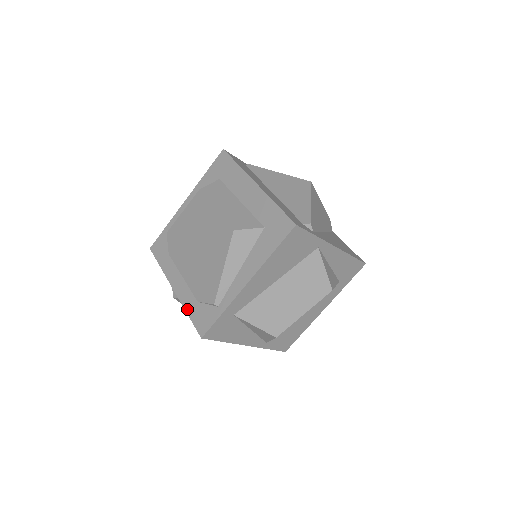
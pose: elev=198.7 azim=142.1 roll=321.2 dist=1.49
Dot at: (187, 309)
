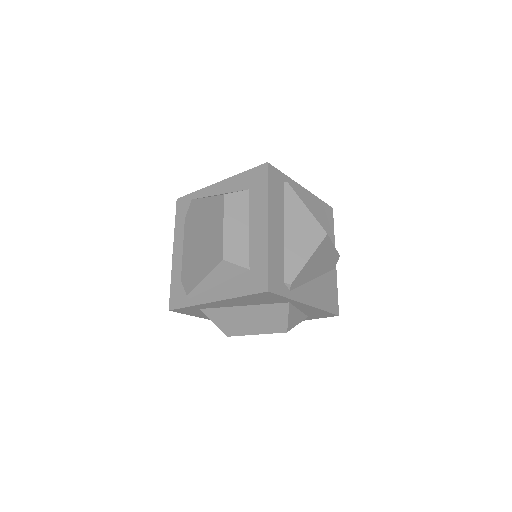
Dot at: (172, 278)
